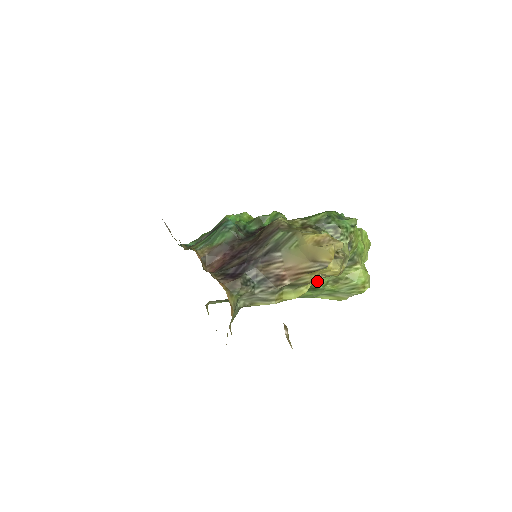
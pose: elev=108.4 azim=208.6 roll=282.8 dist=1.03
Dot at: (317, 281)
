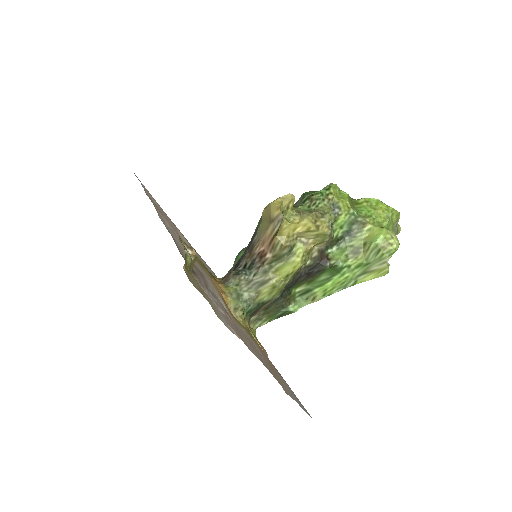
Dot at: (333, 259)
